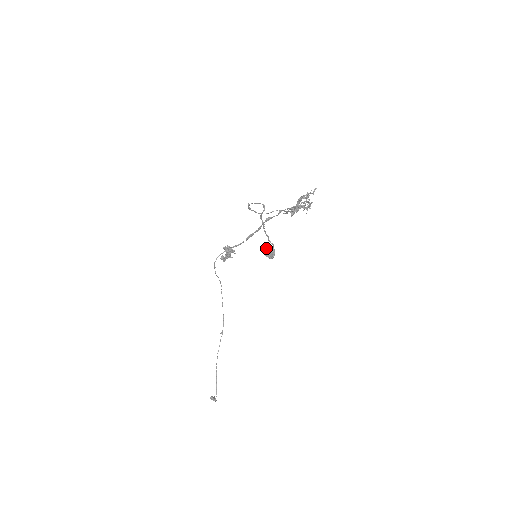
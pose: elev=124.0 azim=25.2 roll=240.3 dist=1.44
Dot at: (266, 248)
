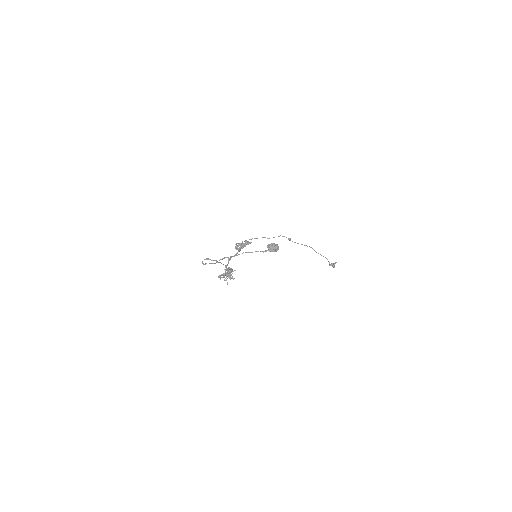
Dot at: (267, 246)
